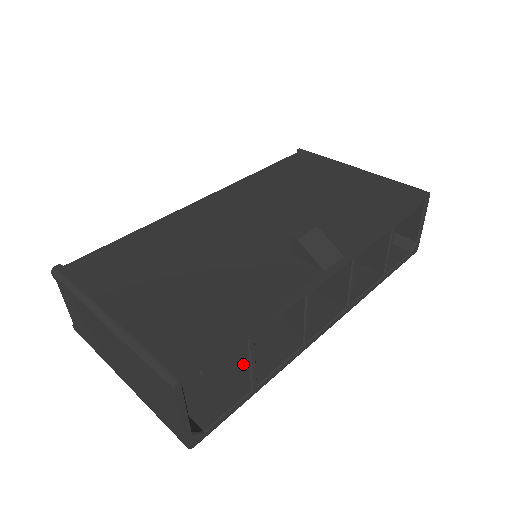
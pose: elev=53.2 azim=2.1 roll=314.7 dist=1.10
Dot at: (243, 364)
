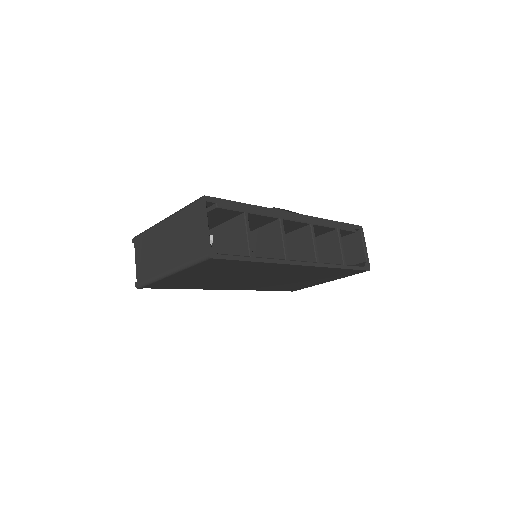
Dot at: (243, 238)
